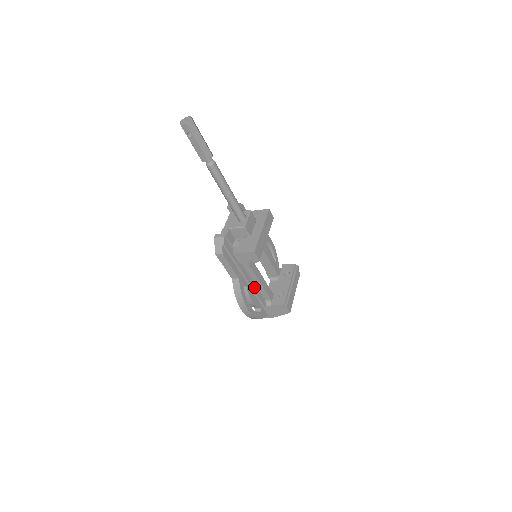
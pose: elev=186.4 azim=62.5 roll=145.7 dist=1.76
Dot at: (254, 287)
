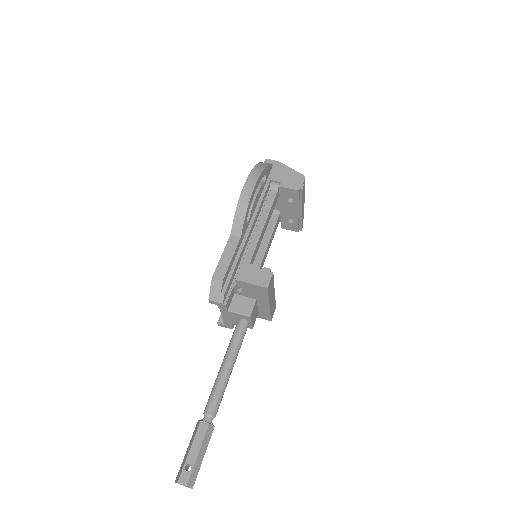
Dot at: occluded
